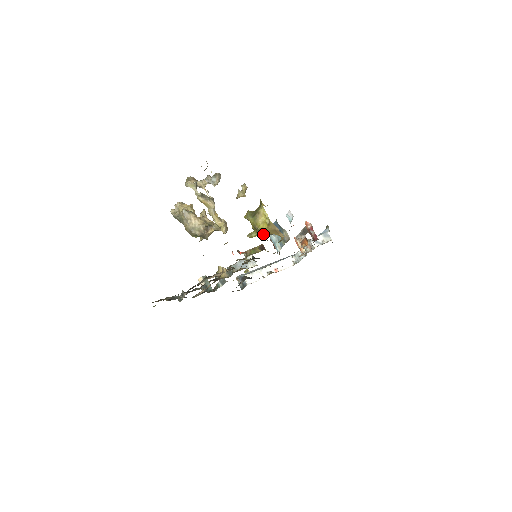
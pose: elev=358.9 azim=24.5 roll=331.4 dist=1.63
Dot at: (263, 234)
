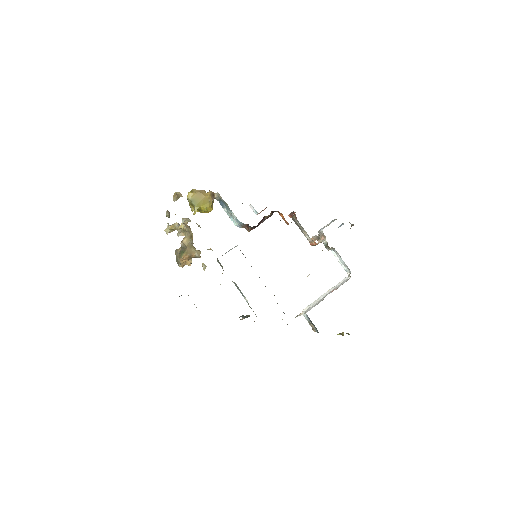
Dot at: (198, 203)
